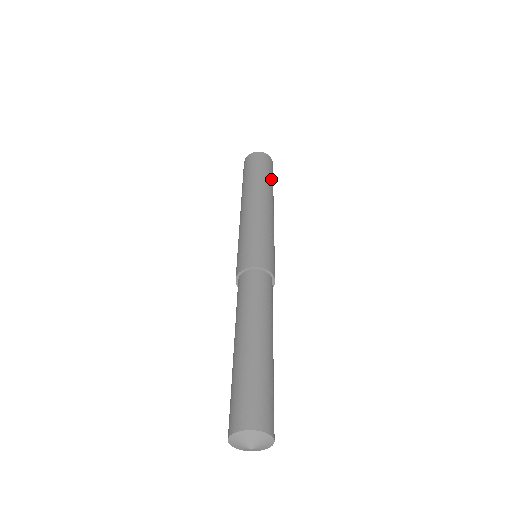
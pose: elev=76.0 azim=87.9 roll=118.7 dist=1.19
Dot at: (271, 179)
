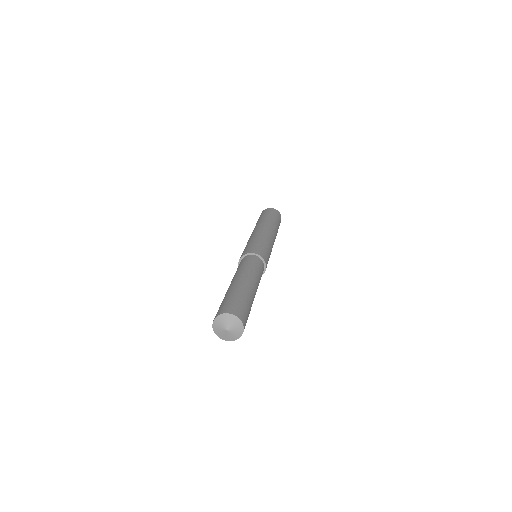
Dot at: (271, 217)
